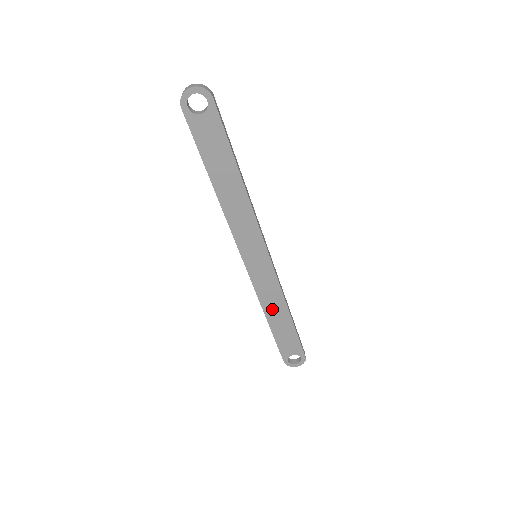
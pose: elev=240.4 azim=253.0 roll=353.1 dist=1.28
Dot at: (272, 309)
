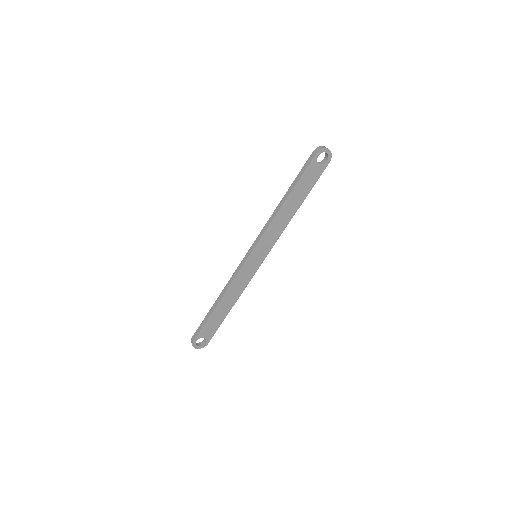
Dot at: (229, 296)
